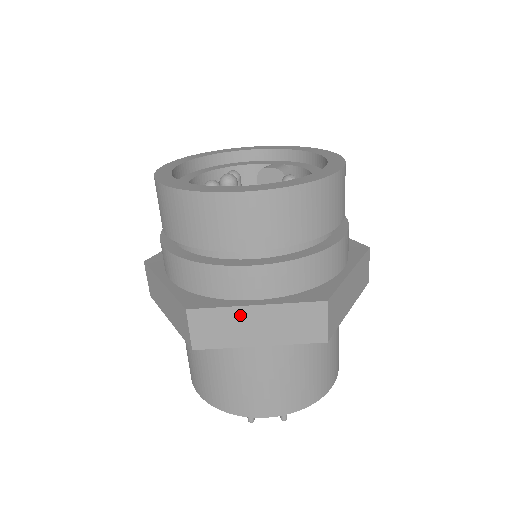
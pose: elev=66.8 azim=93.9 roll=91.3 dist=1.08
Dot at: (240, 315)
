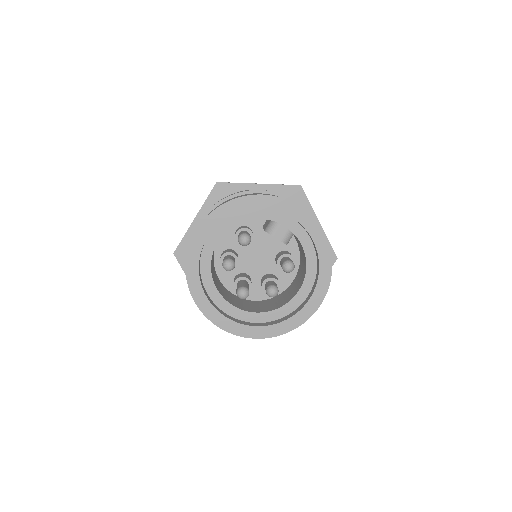
Dot at: occluded
